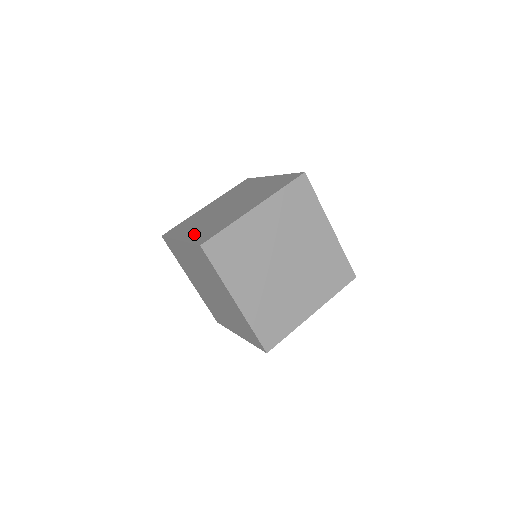
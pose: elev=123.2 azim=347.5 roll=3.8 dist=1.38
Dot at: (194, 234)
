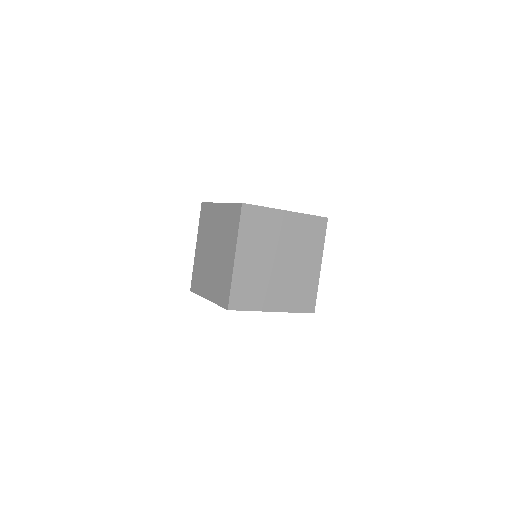
Dot at: occluded
